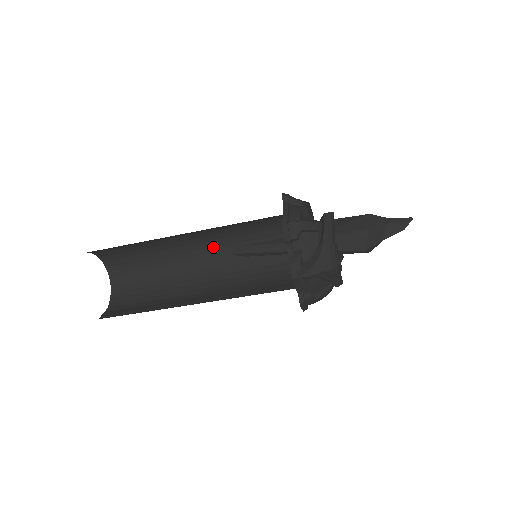
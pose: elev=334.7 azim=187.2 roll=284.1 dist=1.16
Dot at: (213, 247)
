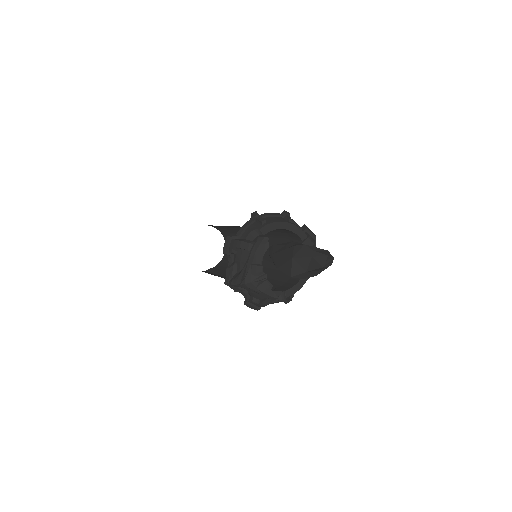
Dot at: occluded
